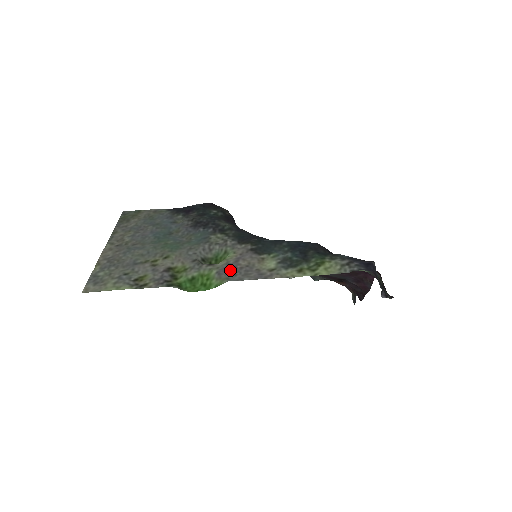
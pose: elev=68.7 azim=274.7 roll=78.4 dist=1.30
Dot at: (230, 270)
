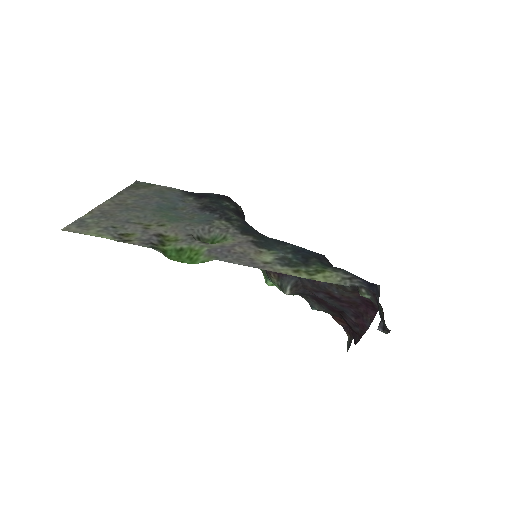
Dot at: (222, 251)
